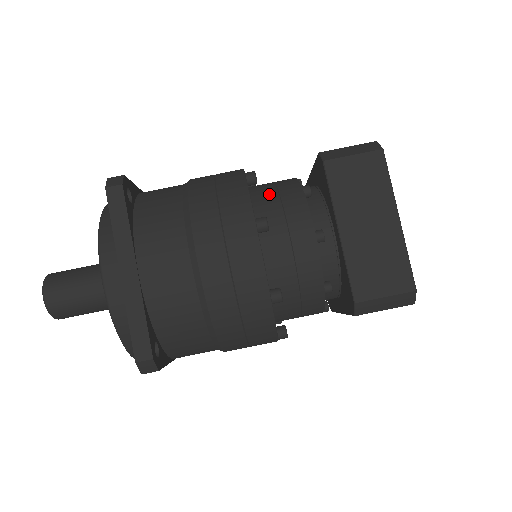
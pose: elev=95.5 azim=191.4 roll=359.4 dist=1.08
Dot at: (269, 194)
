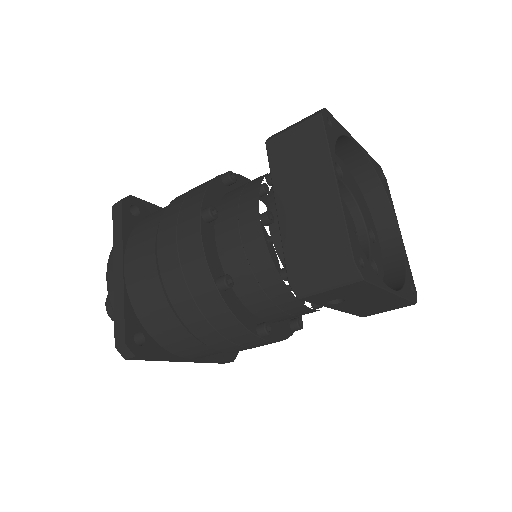
Dot at: (238, 188)
